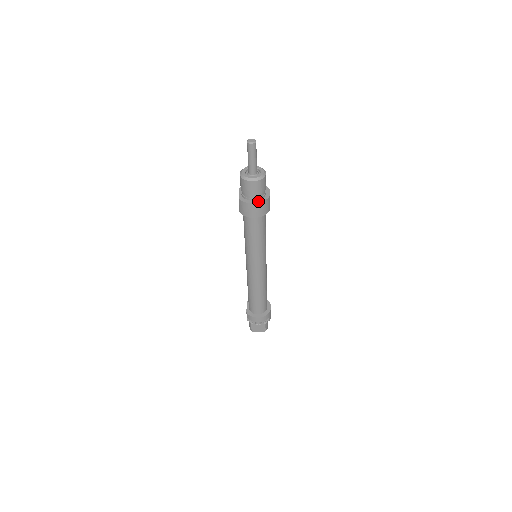
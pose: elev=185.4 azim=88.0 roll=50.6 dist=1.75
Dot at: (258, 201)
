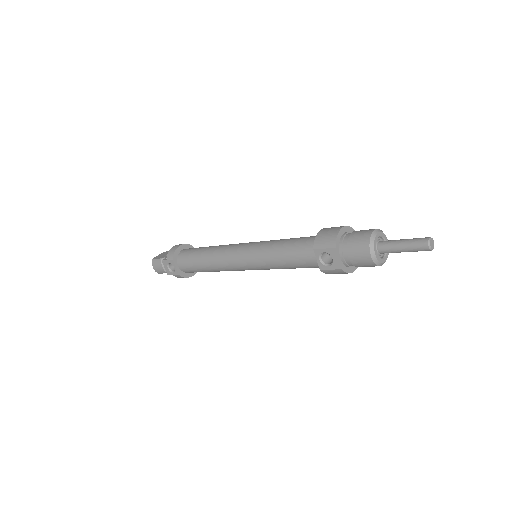
Dot at: occluded
